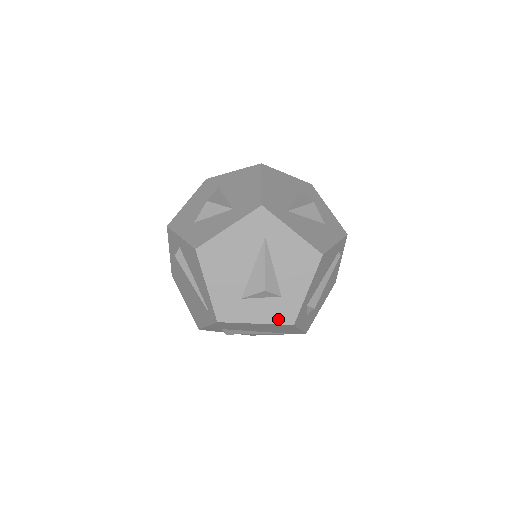
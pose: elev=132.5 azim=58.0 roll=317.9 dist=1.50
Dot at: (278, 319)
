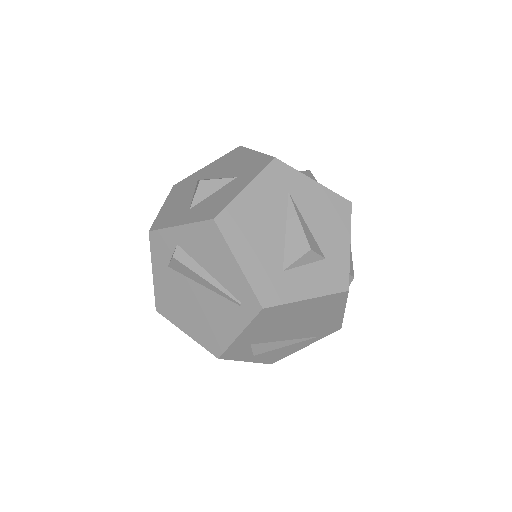
Dot at: (330, 287)
